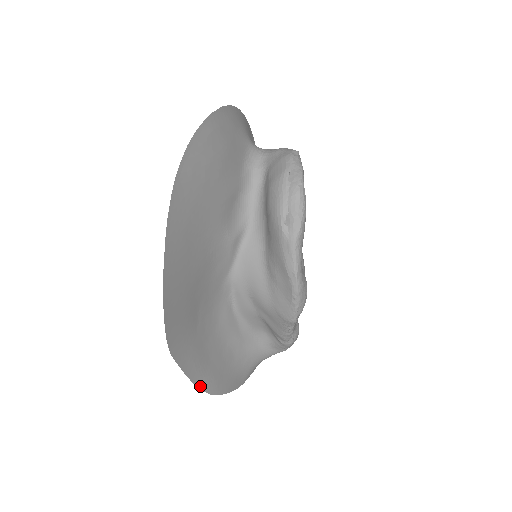
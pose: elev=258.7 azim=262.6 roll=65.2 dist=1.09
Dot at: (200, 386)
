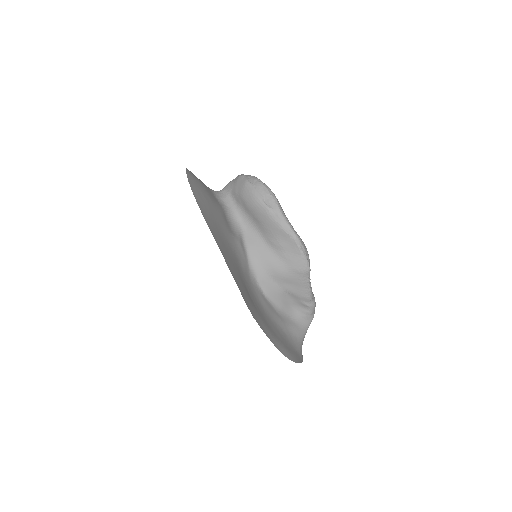
Dot at: (281, 352)
